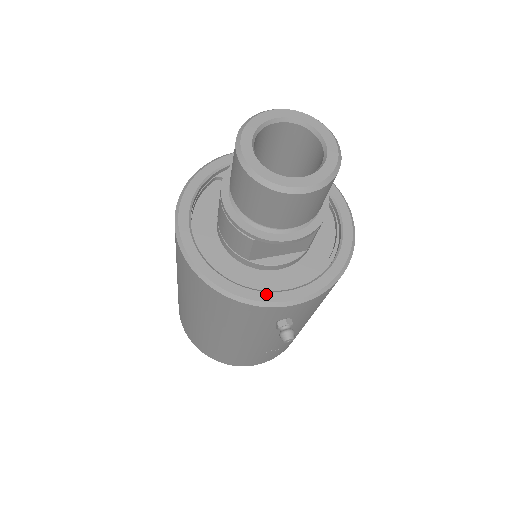
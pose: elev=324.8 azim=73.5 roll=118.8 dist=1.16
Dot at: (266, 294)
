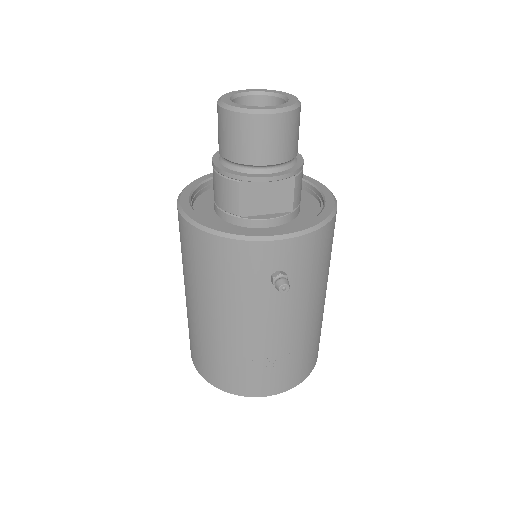
Dot at: (255, 232)
